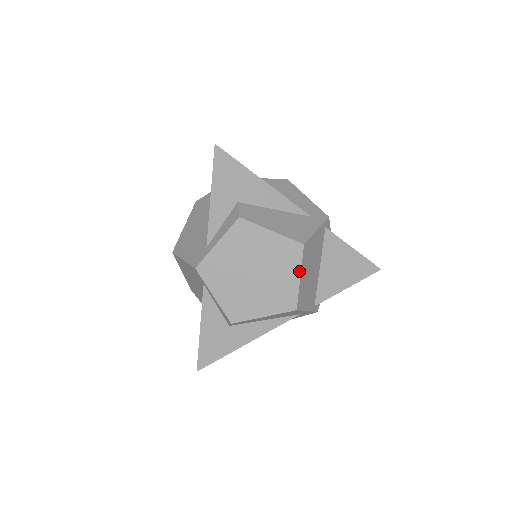
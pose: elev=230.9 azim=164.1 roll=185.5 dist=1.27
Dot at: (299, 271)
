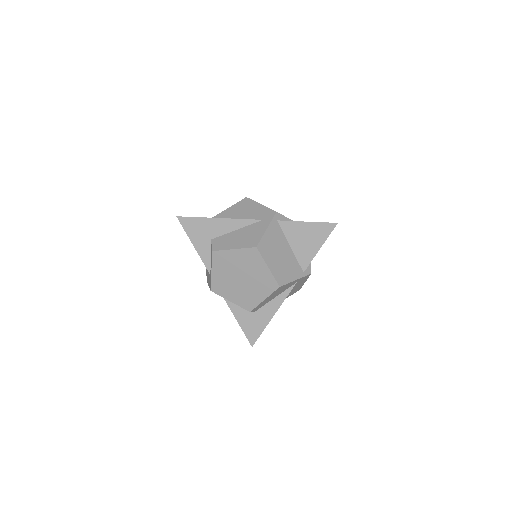
Dot at: (265, 264)
